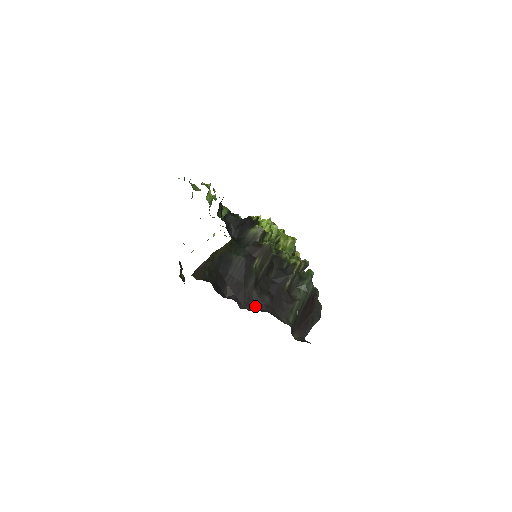
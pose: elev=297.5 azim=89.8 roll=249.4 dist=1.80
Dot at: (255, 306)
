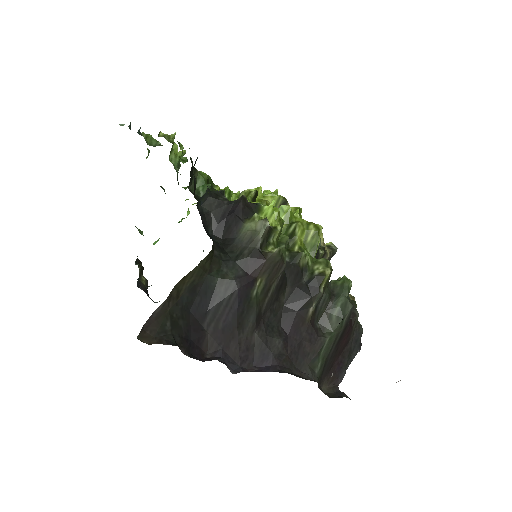
Dot at: (258, 360)
